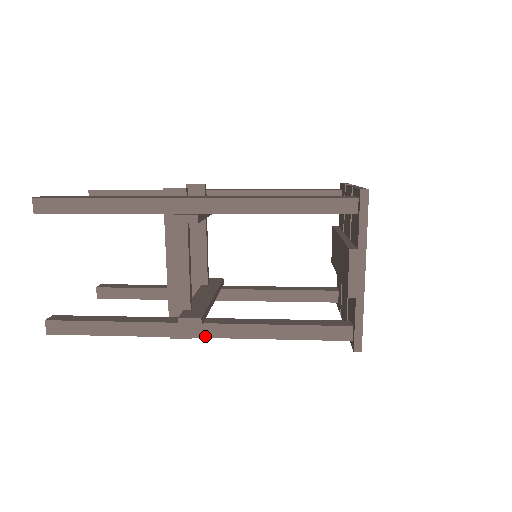
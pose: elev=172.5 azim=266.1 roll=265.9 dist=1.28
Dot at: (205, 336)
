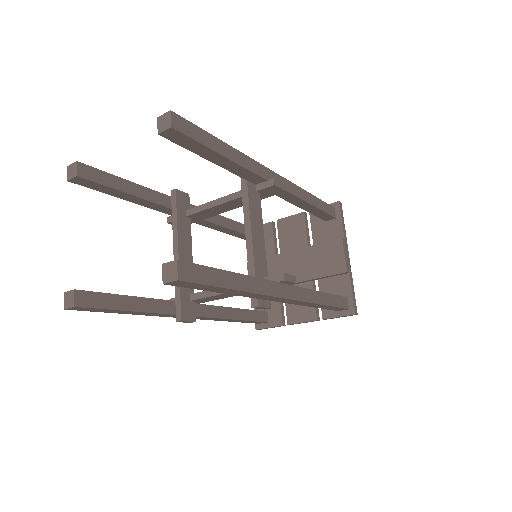
Dot at: (292, 298)
